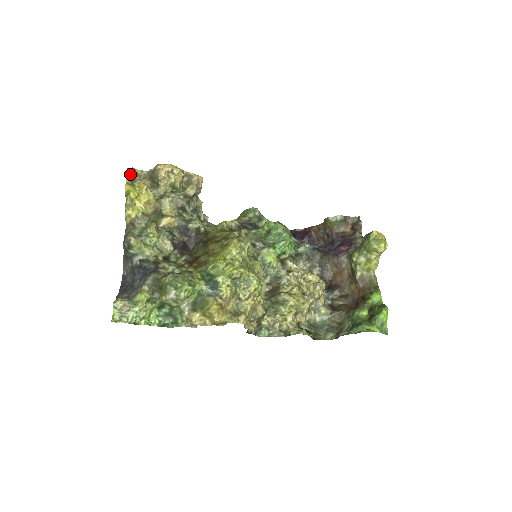
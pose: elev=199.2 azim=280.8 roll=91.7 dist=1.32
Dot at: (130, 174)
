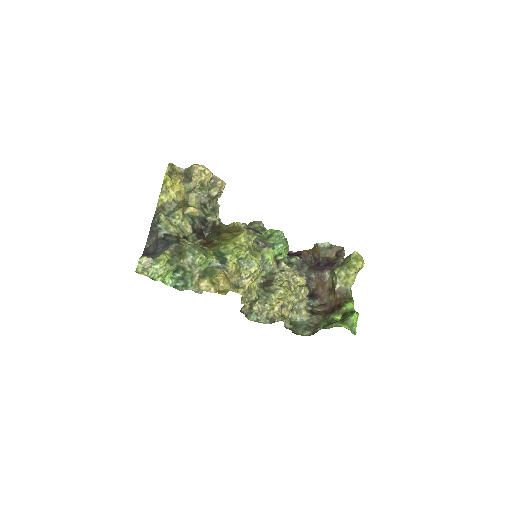
Dot at: (170, 168)
